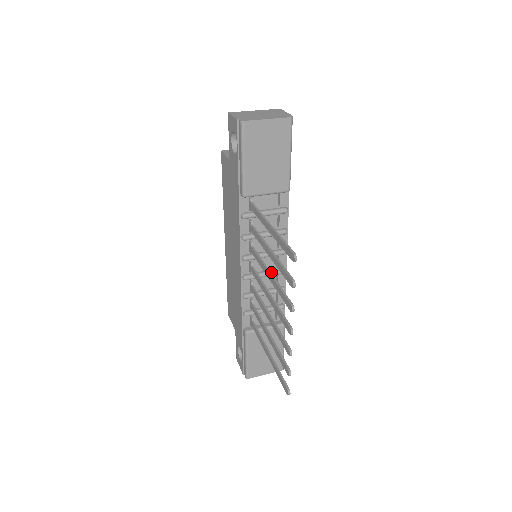
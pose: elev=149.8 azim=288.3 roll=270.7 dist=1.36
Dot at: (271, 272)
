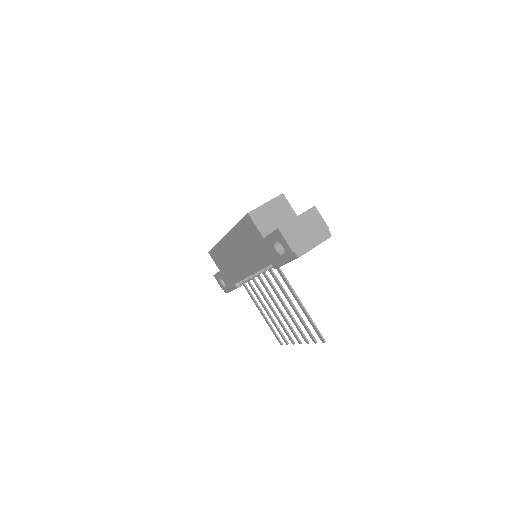
Dot at: occluded
